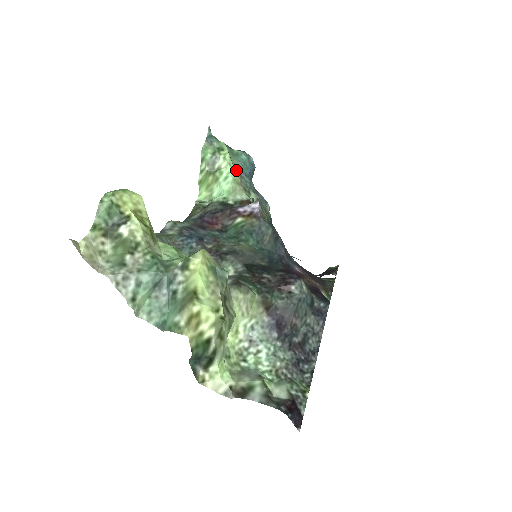
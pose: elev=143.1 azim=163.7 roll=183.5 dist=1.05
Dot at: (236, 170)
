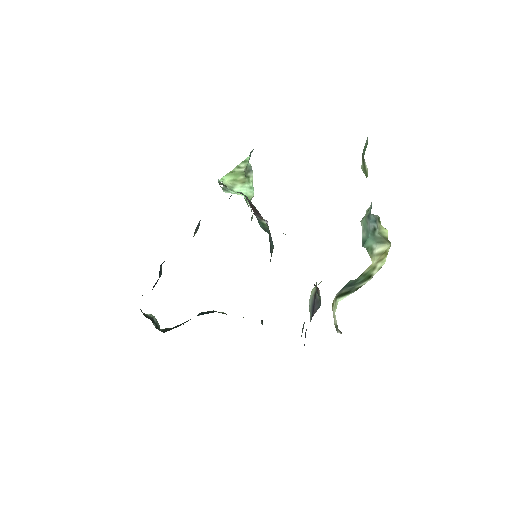
Dot at: occluded
